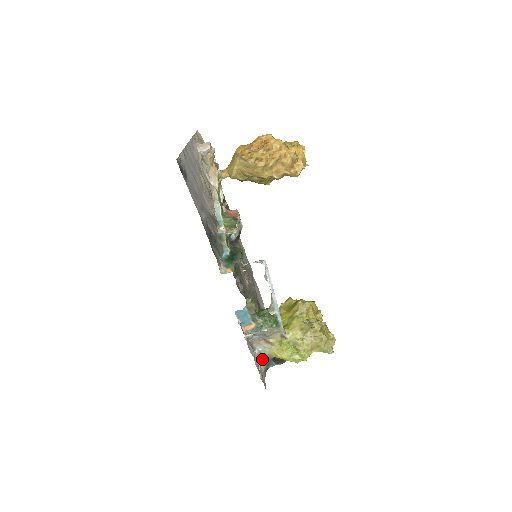
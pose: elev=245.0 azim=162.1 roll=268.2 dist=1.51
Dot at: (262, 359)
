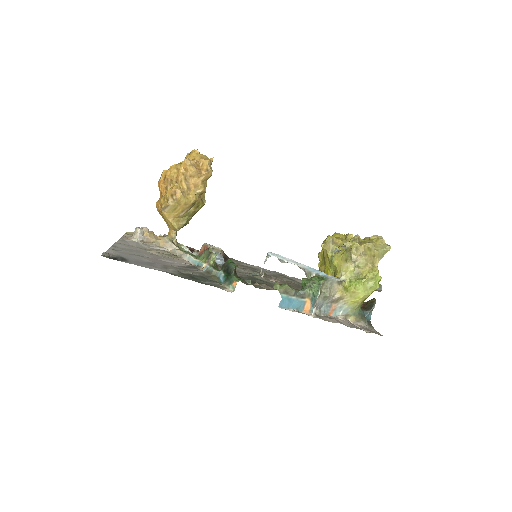
Dot at: (353, 319)
